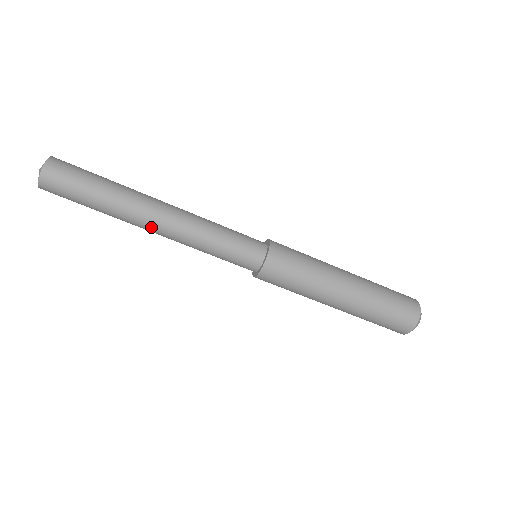
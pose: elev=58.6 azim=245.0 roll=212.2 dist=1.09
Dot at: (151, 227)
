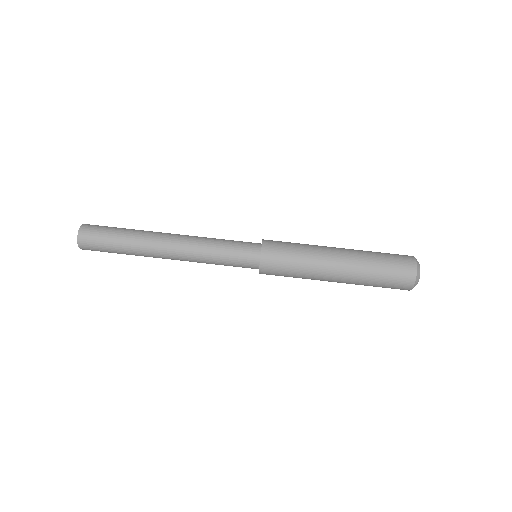
Dot at: (165, 255)
